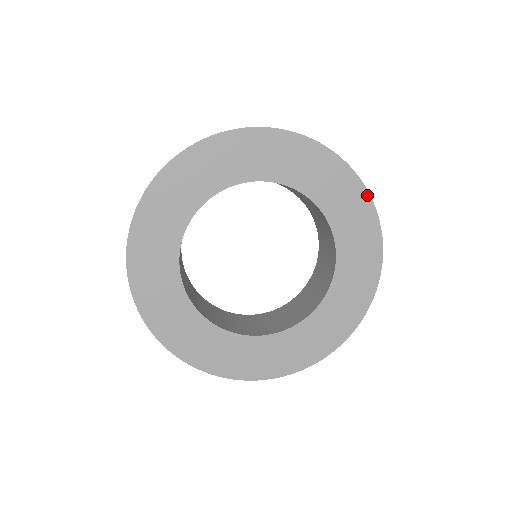
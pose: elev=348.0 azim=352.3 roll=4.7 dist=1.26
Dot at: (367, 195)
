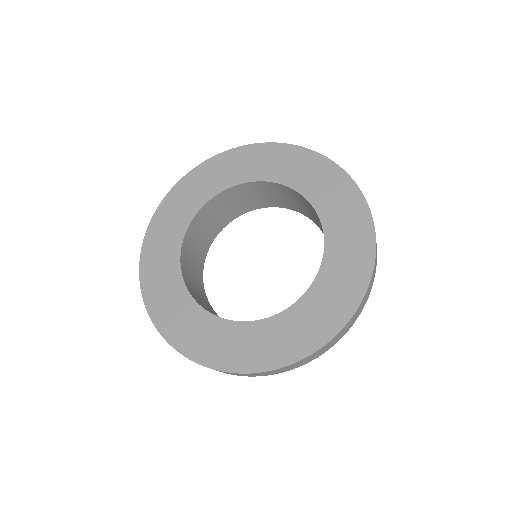
Dot at: (373, 249)
